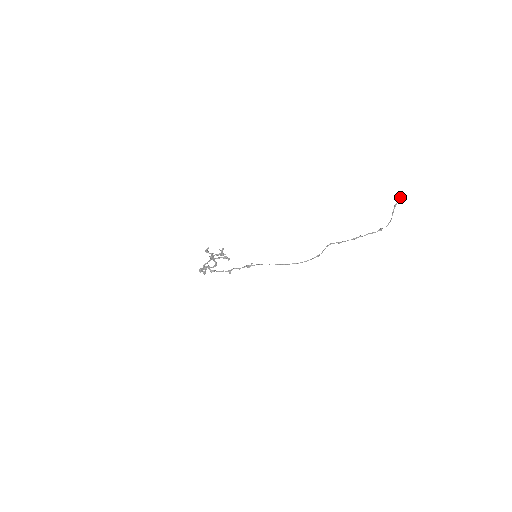
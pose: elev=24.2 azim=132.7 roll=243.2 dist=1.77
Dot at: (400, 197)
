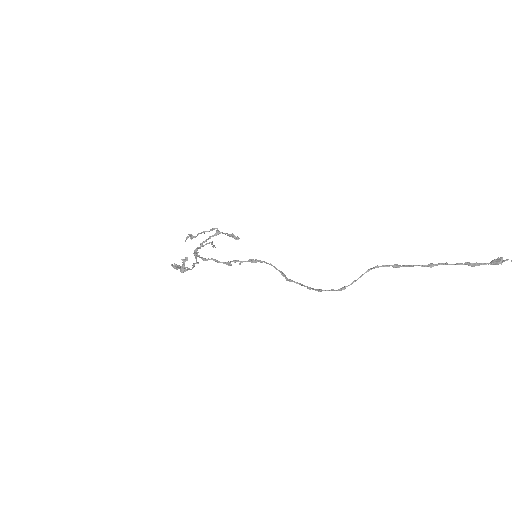
Dot at: out of frame
